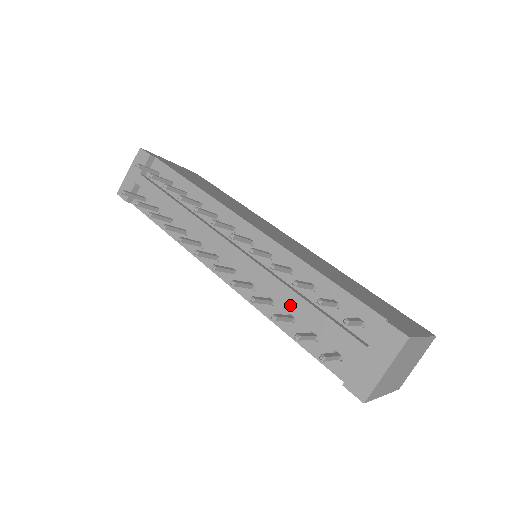
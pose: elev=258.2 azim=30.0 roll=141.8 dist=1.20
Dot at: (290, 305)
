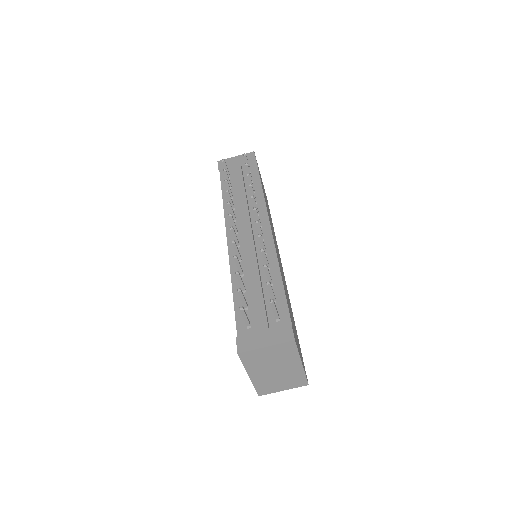
Dot at: (250, 283)
